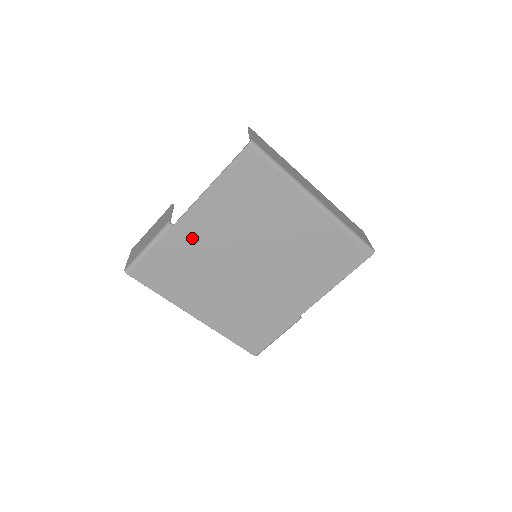
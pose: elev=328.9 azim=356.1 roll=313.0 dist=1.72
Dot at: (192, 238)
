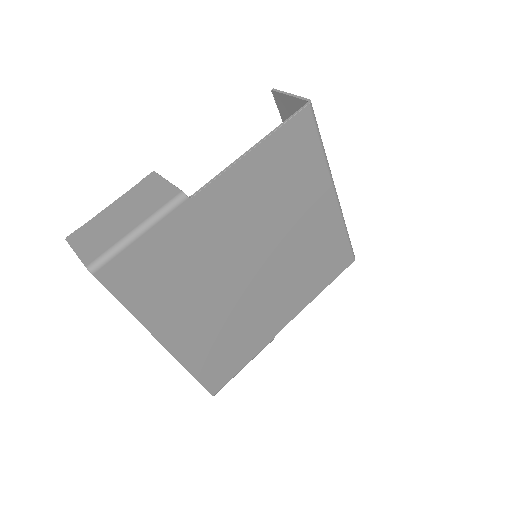
Dot at: (205, 222)
